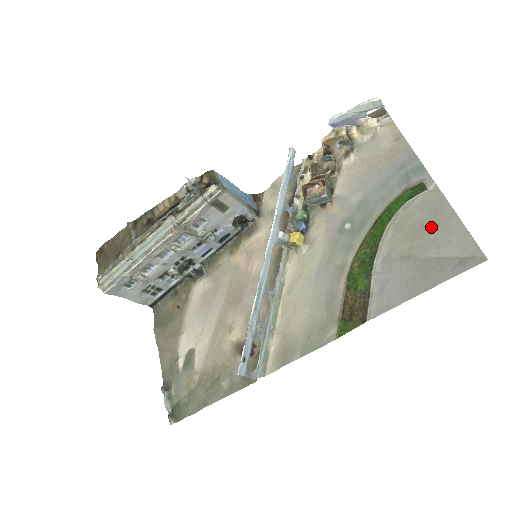
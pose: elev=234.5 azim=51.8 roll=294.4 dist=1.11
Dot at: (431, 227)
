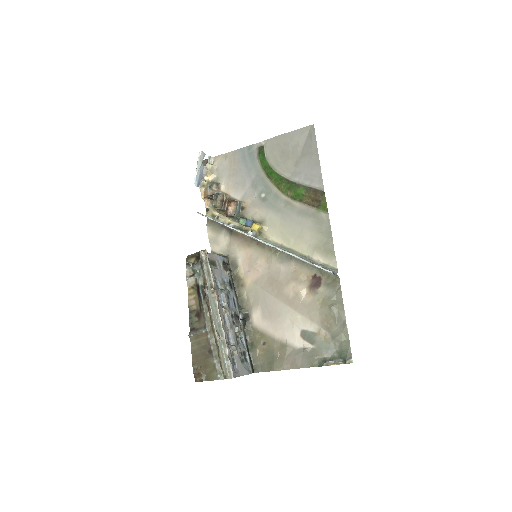
Dot at: (285, 147)
